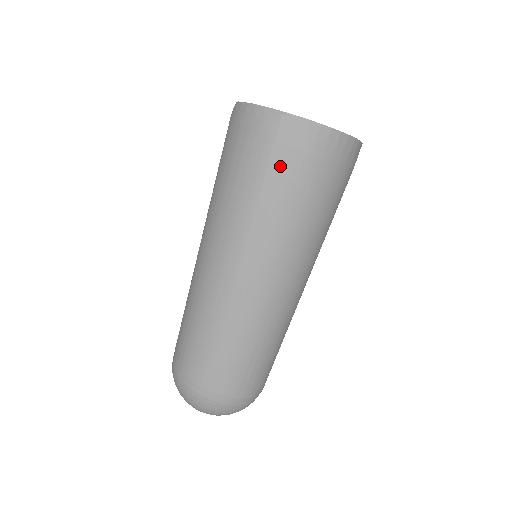
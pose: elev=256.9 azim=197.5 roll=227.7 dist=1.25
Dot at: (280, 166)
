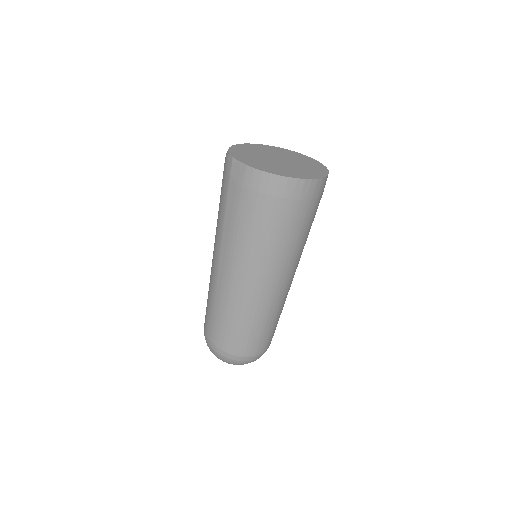
Dot at: (233, 196)
